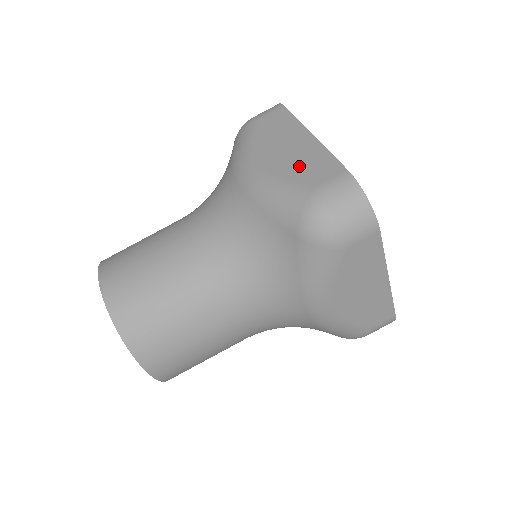
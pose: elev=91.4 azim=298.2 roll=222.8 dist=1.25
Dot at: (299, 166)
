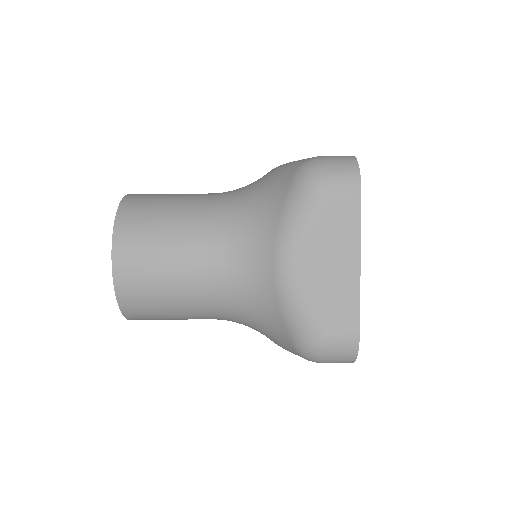
Dot at: (329, 298)
